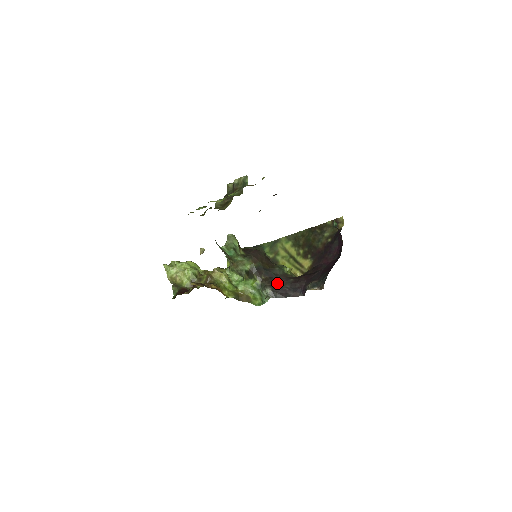
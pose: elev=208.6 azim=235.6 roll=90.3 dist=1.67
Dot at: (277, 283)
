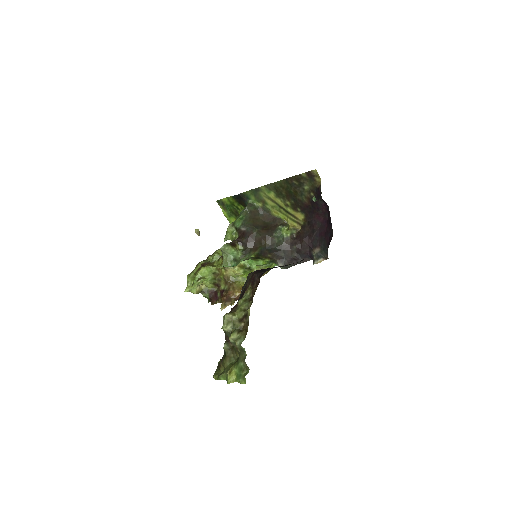
Dot at: (284, 255)
